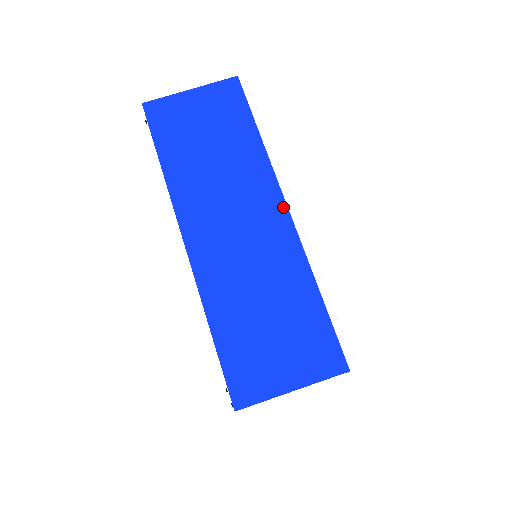
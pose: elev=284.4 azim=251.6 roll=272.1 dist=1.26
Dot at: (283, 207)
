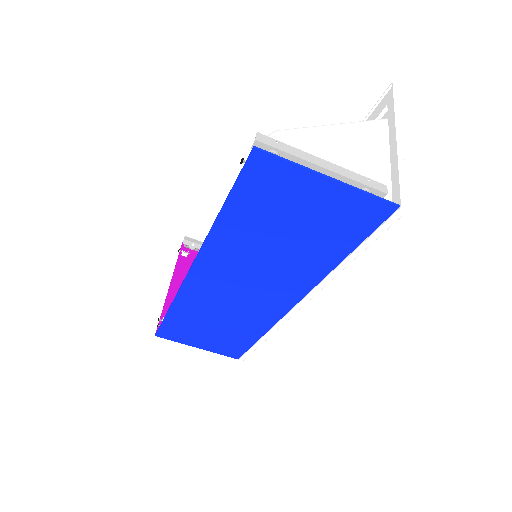
Dot at: (292, 304)
